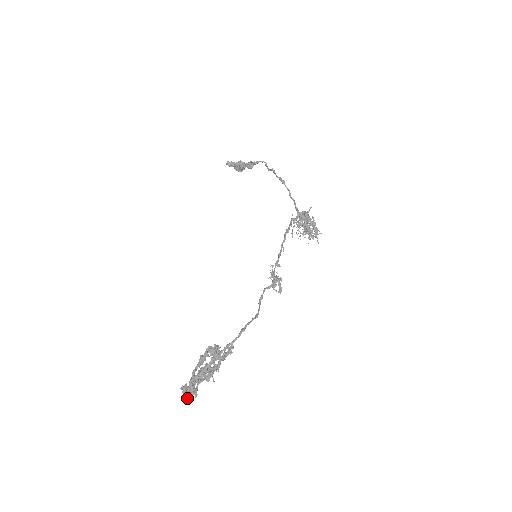
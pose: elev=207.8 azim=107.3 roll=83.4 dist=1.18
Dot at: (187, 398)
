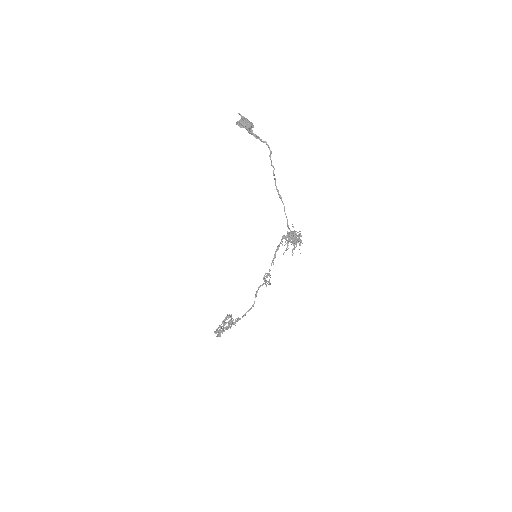
Dot at: occluded
